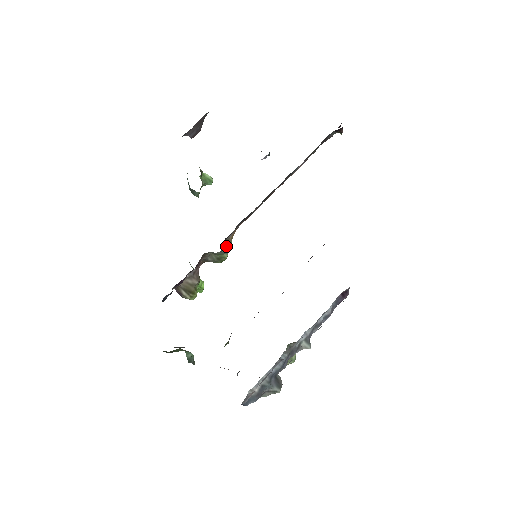
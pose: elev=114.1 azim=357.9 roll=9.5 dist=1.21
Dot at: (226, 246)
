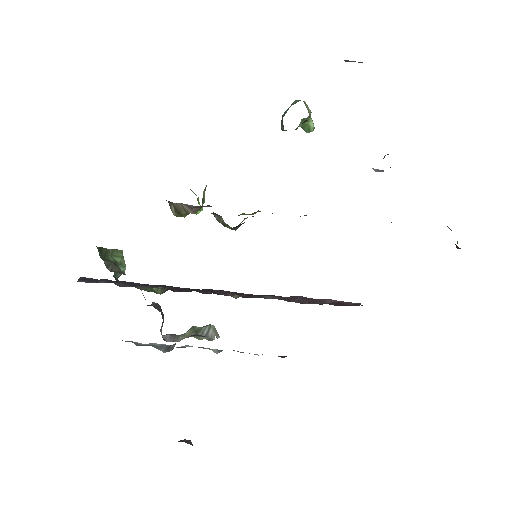
Dot at: (239, 226)
